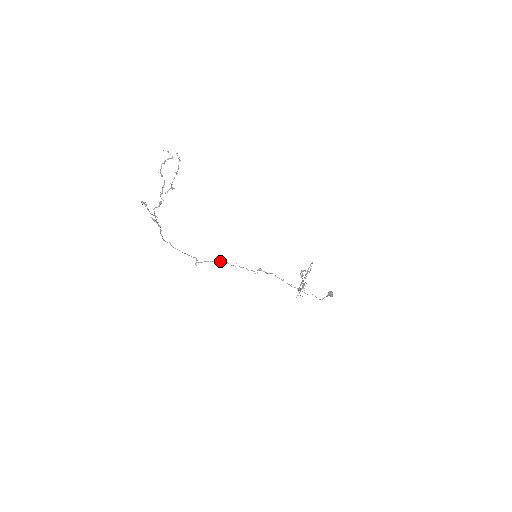
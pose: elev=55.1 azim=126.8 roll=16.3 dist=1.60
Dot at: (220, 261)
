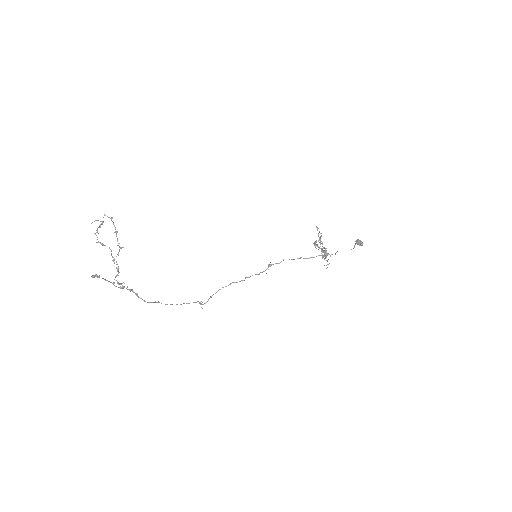
Dot at: occluded
